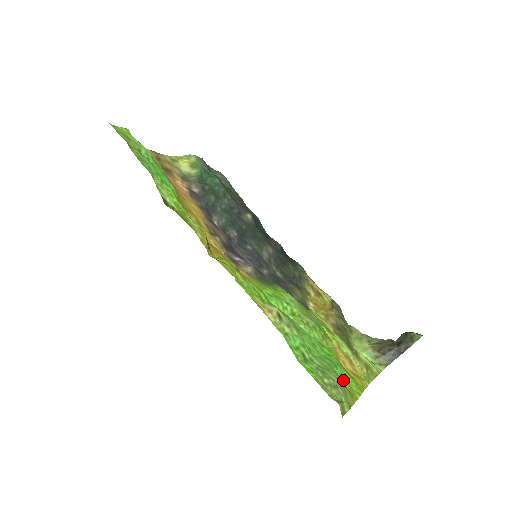
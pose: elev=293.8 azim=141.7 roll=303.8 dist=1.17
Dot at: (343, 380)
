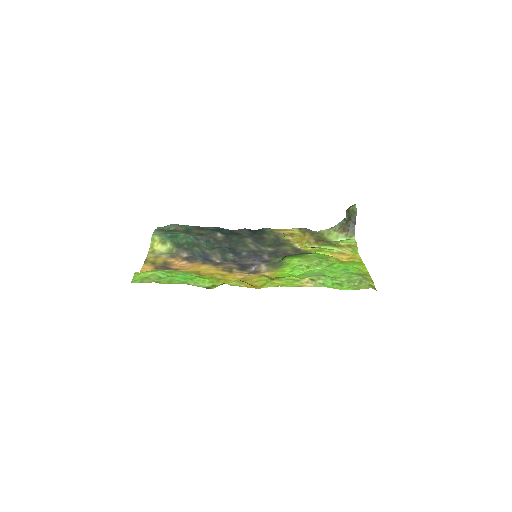
Dot at: (357, 272)
